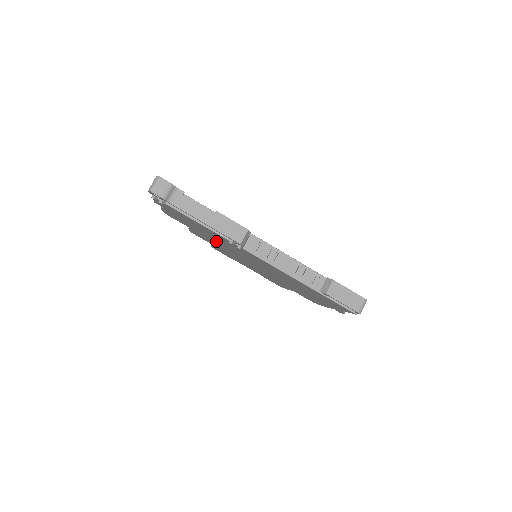
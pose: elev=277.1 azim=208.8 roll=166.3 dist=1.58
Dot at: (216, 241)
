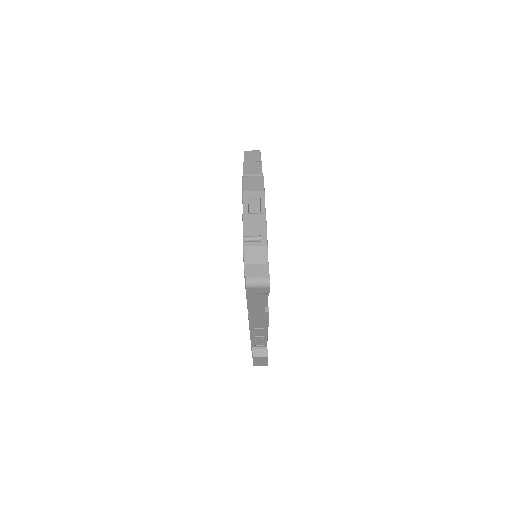
Dot at: occluded
